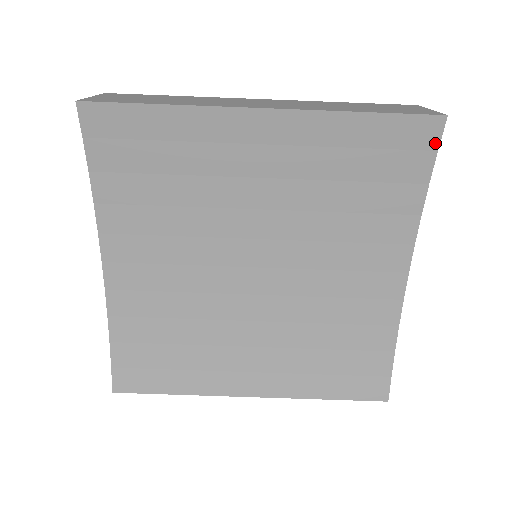
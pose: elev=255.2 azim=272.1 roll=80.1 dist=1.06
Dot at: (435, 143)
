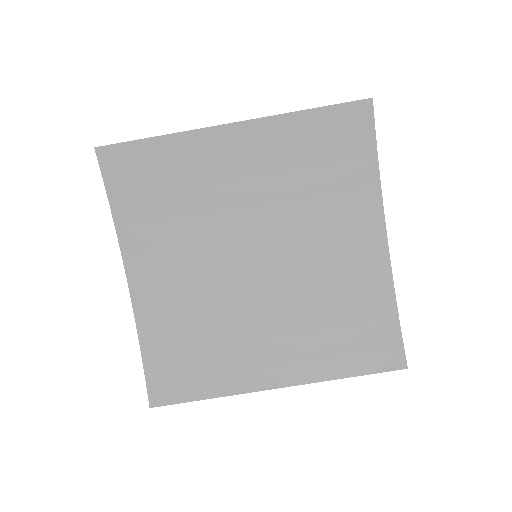
Dot at: (371, 121)
